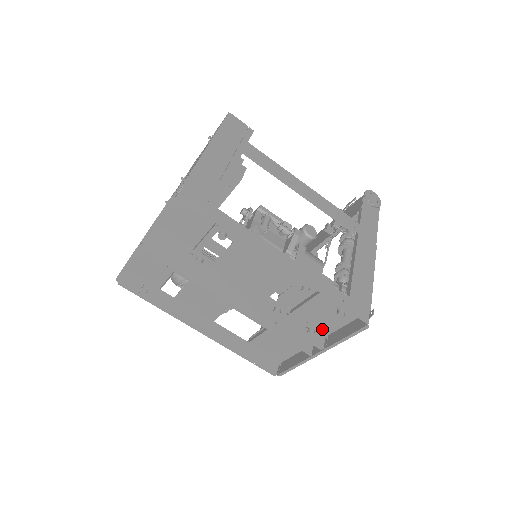
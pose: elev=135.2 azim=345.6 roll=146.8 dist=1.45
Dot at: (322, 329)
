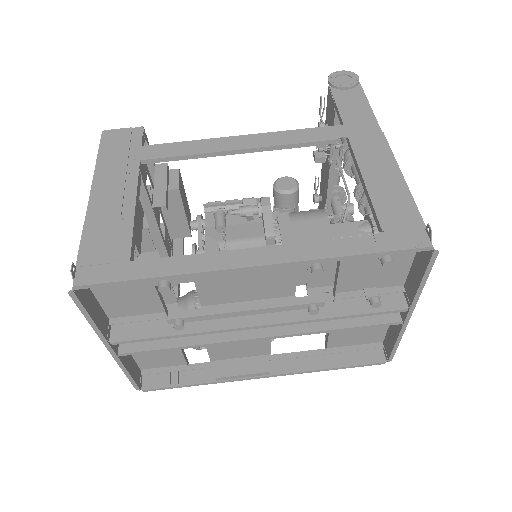
Dot at: (389, 286)
